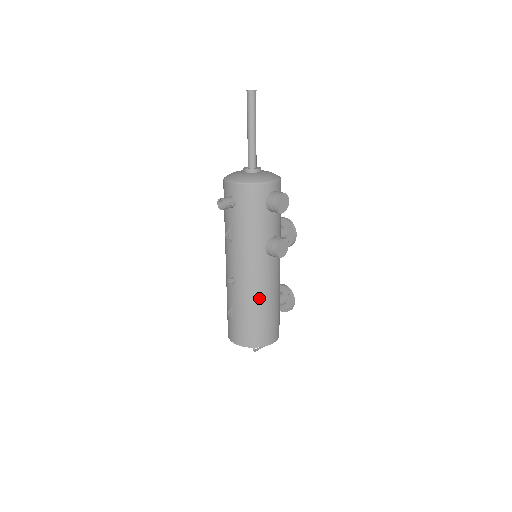
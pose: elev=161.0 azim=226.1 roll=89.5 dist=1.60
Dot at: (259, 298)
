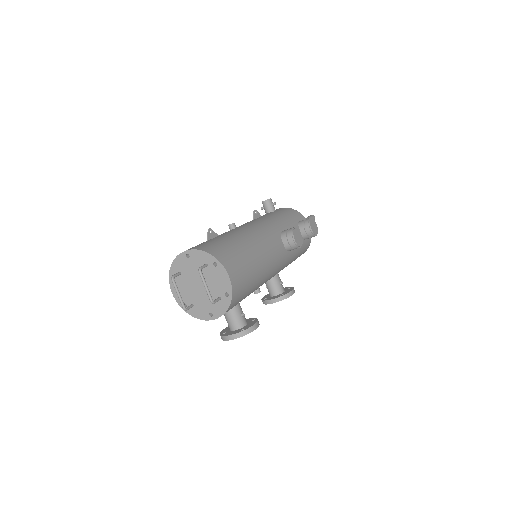
Dot at: (251, 240)
